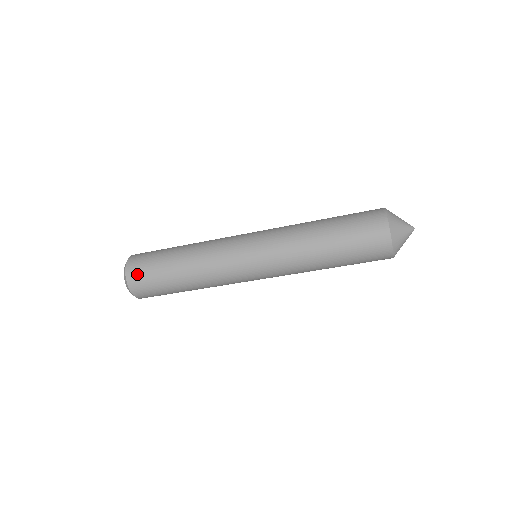
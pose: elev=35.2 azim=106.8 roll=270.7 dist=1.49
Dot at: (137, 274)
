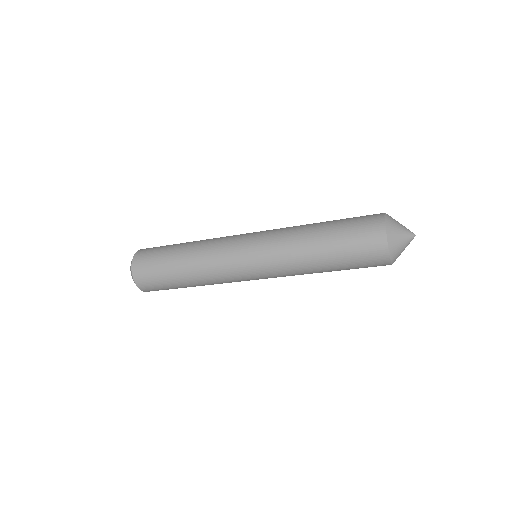
Dot at: (142, 270)
